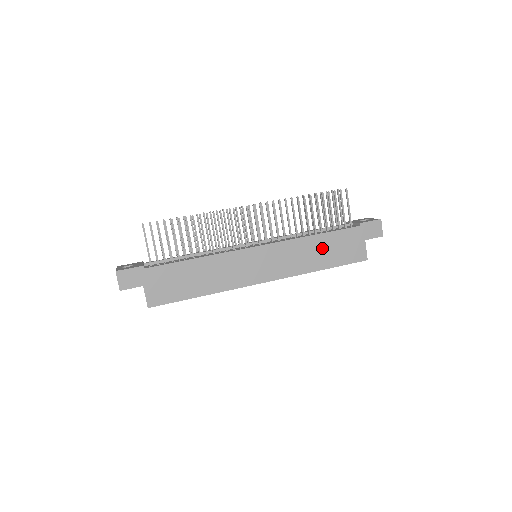
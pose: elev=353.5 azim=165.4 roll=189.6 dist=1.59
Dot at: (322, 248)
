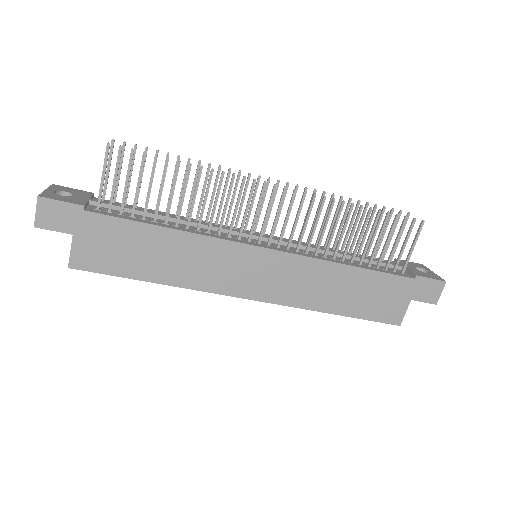
Dot at: (350, 287)
